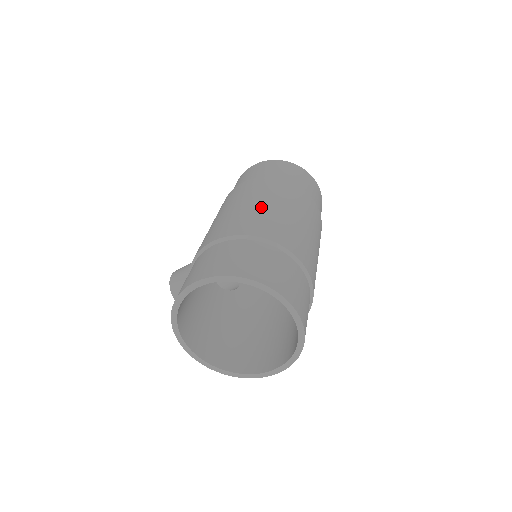
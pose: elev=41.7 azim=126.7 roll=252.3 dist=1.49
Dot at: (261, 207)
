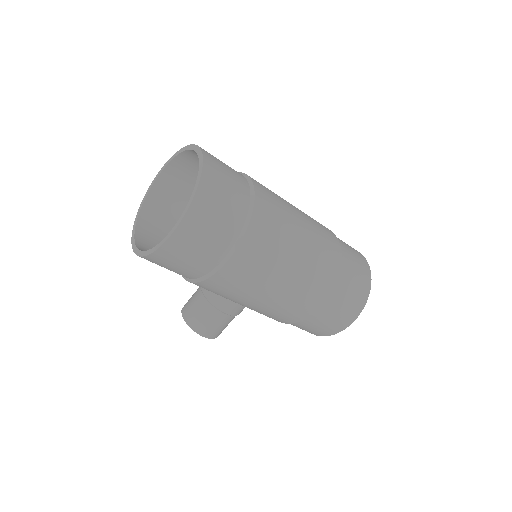
Dot at: occluded
